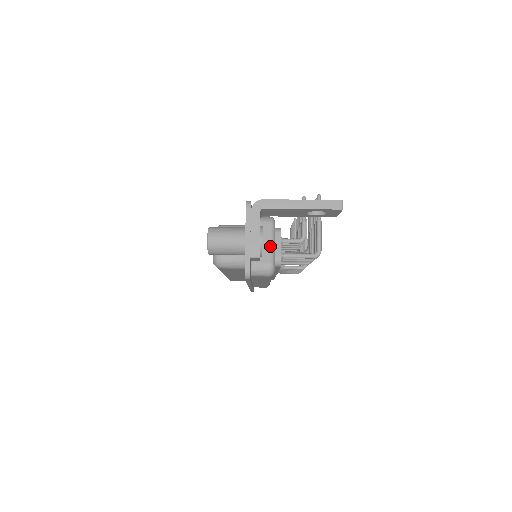
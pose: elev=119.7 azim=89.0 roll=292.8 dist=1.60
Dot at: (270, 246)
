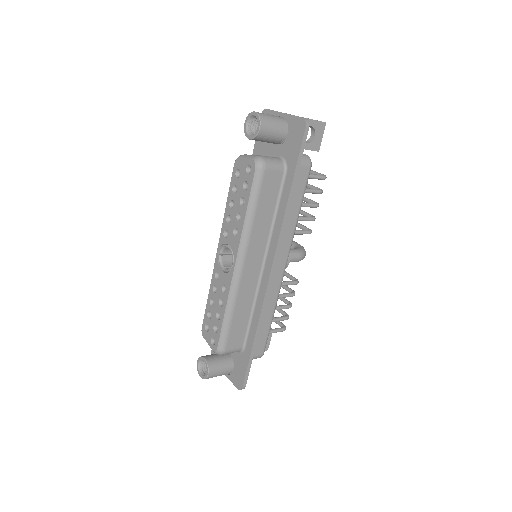
Dot at: occluded
